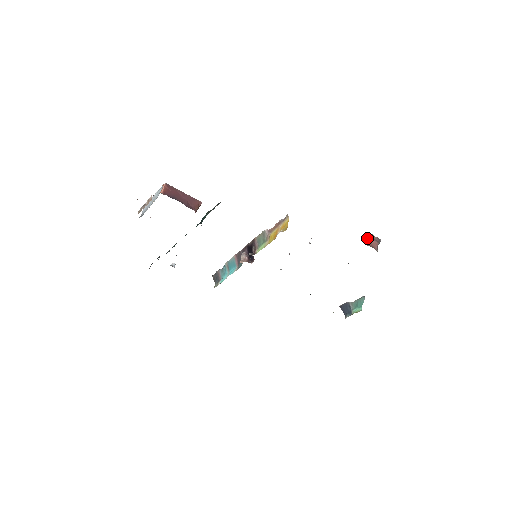
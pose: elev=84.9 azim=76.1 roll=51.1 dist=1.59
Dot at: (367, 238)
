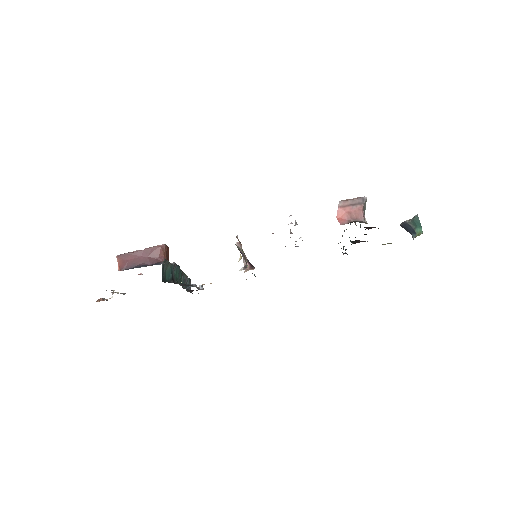
Dot at: (341, 212)
